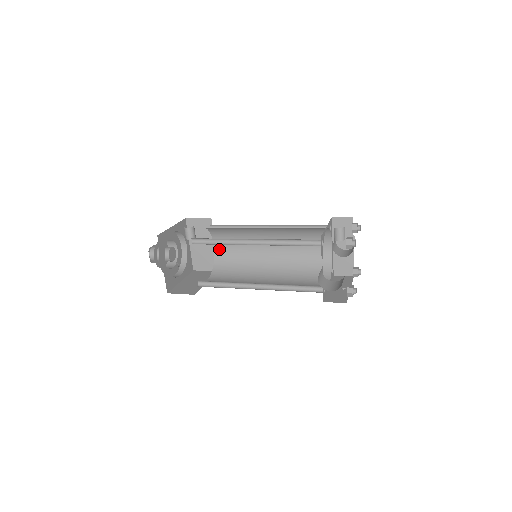
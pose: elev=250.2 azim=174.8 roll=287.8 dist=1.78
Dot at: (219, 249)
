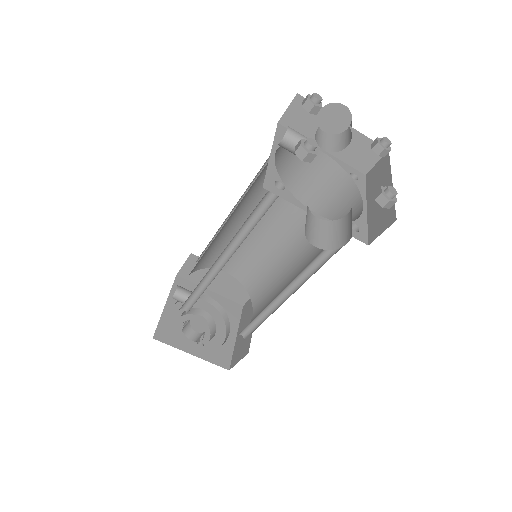
Dot at: (233, 271)
